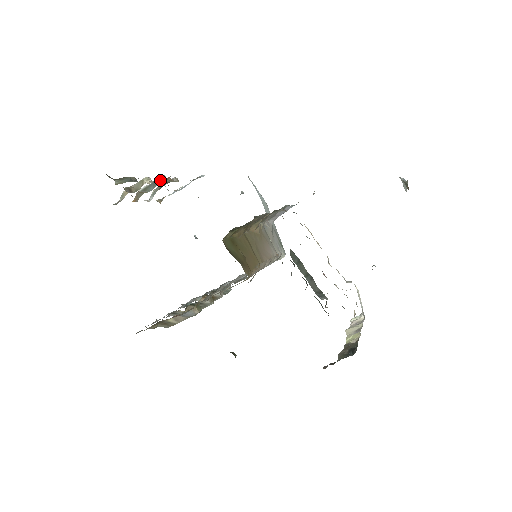
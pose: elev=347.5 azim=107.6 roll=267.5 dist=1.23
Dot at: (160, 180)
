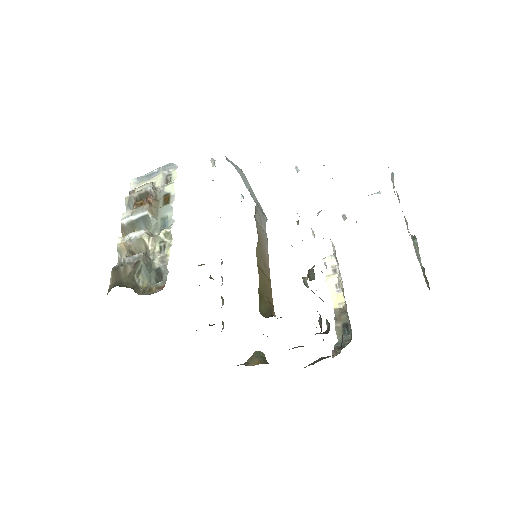
Dot at: (151, 218)
